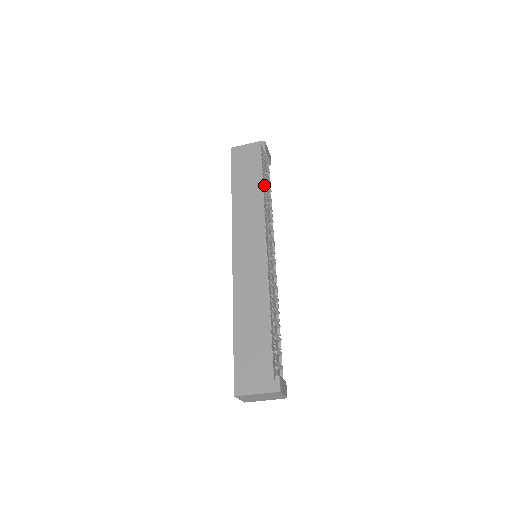
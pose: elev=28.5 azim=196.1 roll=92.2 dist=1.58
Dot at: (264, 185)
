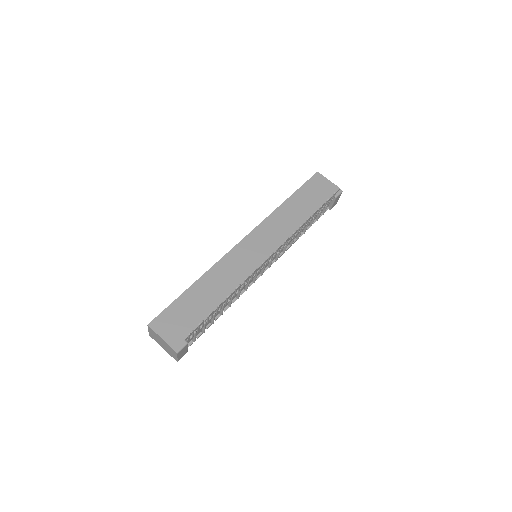
Dot at: occluded
